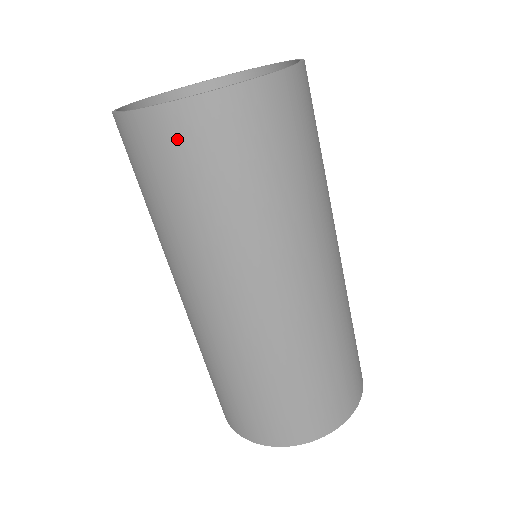
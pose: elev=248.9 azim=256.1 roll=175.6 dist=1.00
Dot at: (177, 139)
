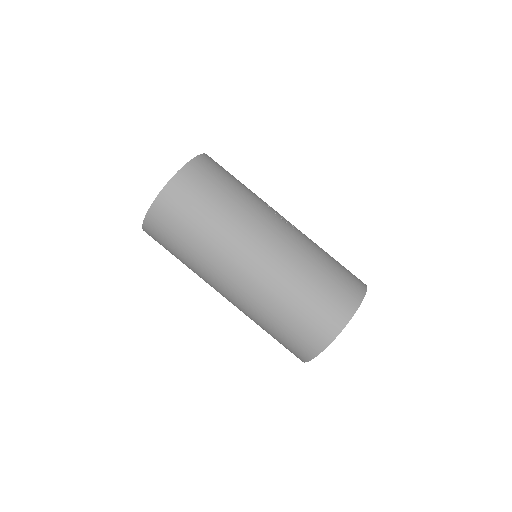
Dot at: (160, 223)
